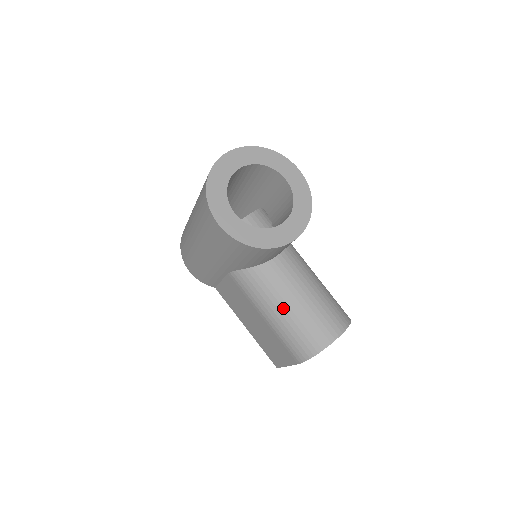
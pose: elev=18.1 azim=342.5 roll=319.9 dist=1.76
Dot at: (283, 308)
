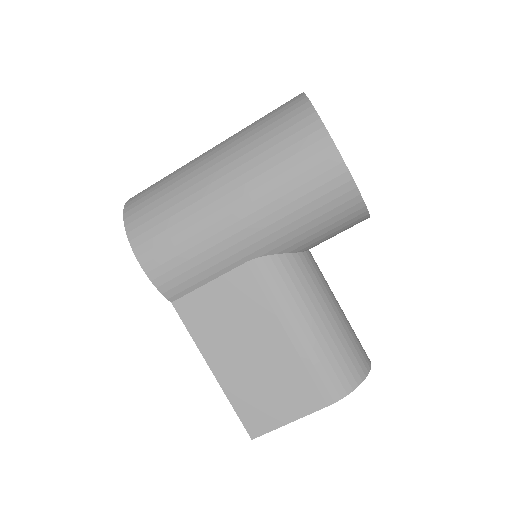
Dot at: (326, 315)
